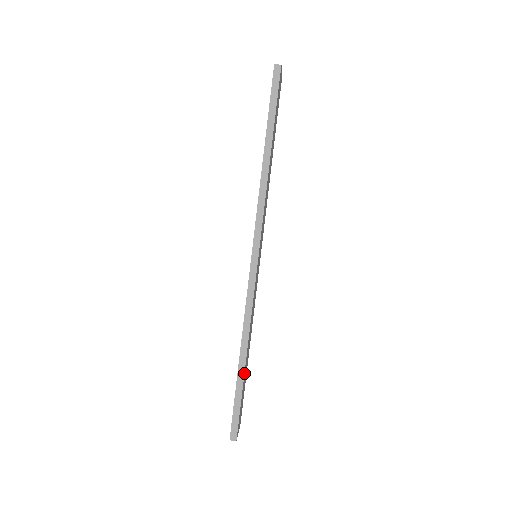
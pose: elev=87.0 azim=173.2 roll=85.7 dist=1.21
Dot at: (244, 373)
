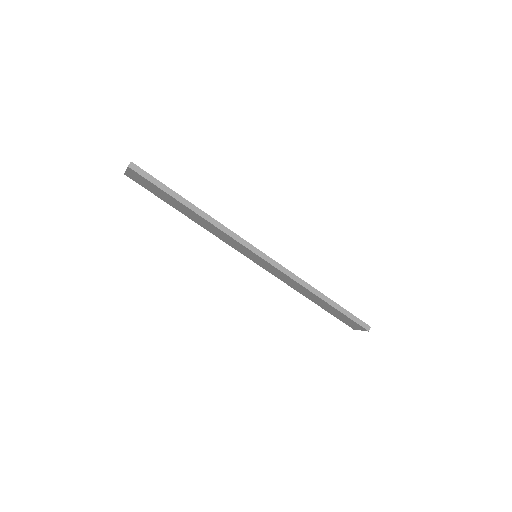
Dot at: (333, 301)
